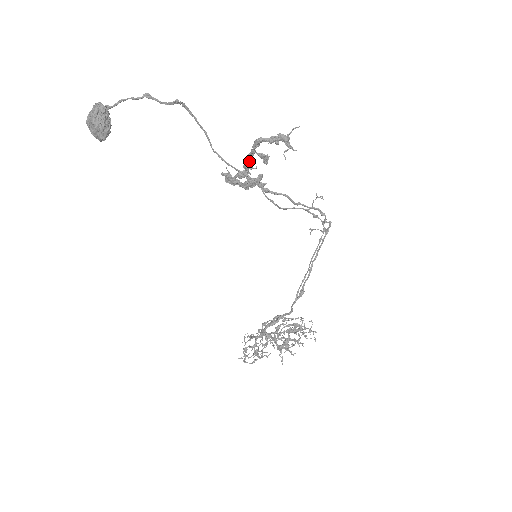
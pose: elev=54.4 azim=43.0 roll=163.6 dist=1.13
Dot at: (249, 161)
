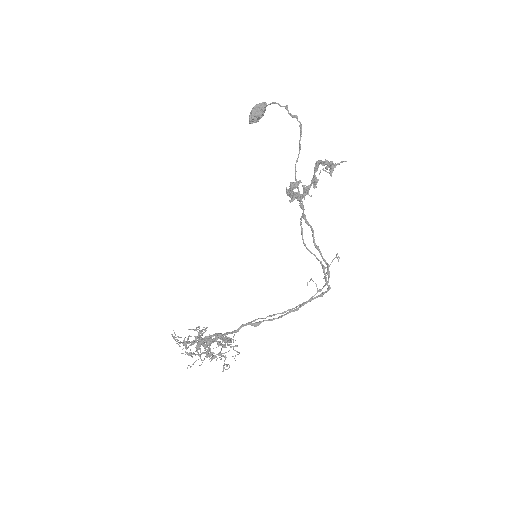
Dot at: (310, 187)
